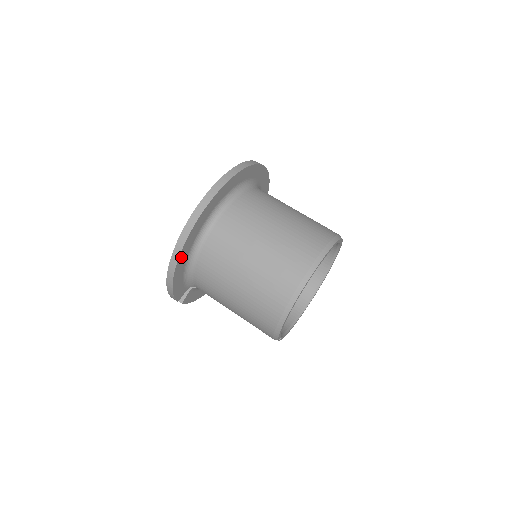
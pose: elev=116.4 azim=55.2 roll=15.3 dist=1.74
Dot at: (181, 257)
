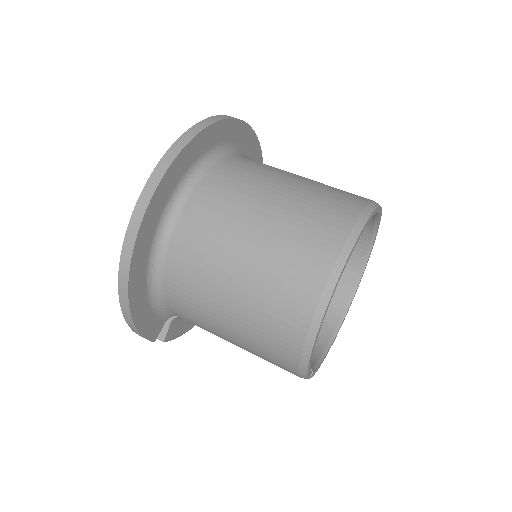
Dot at: (133, 279)
